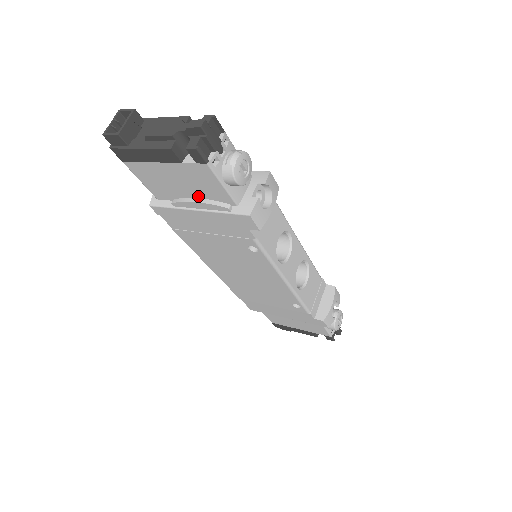
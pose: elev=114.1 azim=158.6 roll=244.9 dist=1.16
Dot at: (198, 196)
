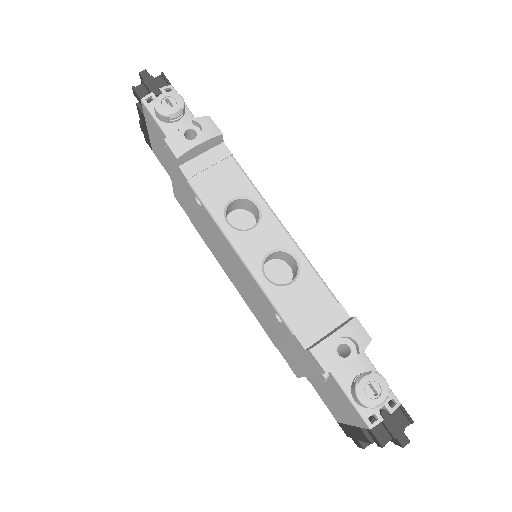
Dot at: occluded
